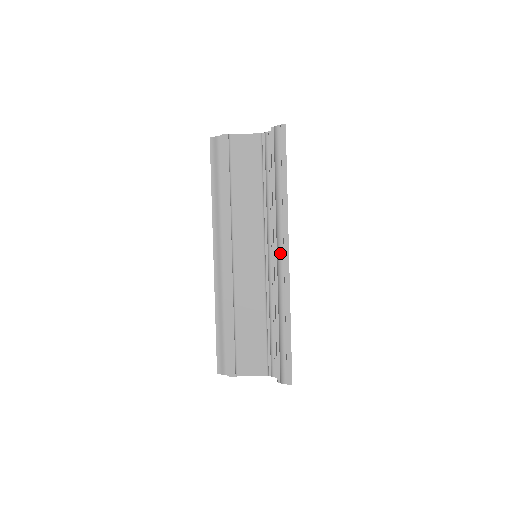
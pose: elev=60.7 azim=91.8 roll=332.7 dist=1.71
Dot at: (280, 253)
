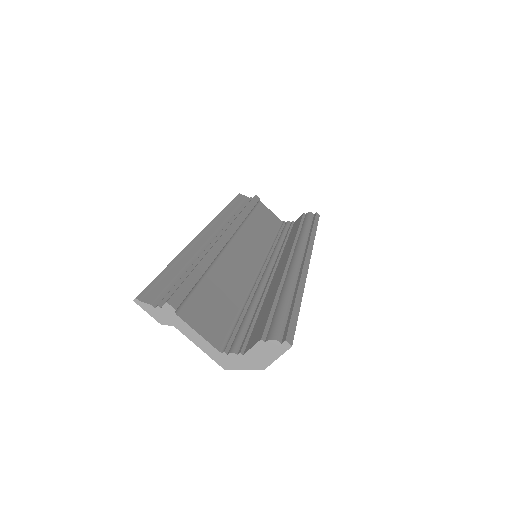
Dot at: (300, 254)
